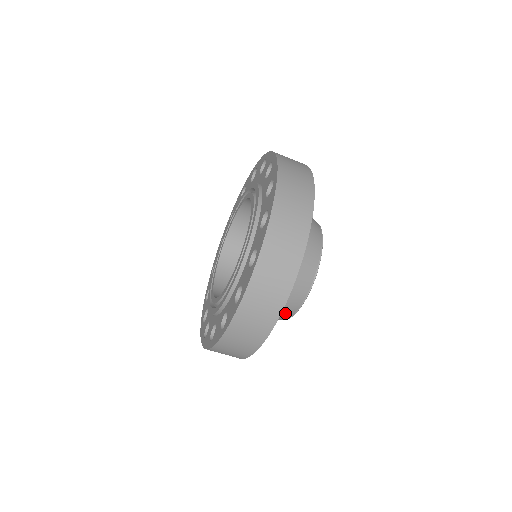
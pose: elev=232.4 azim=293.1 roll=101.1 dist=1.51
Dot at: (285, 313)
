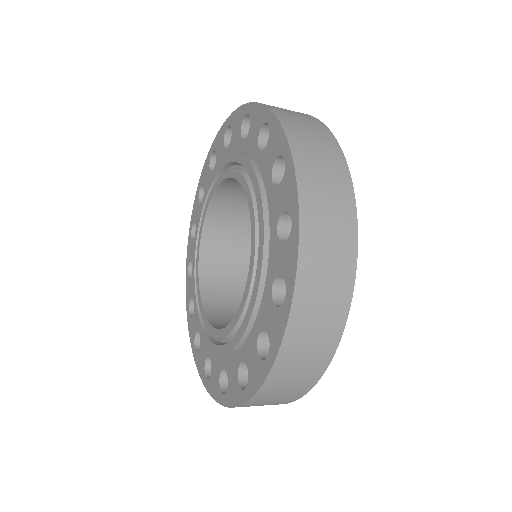
Dot at: occluded
